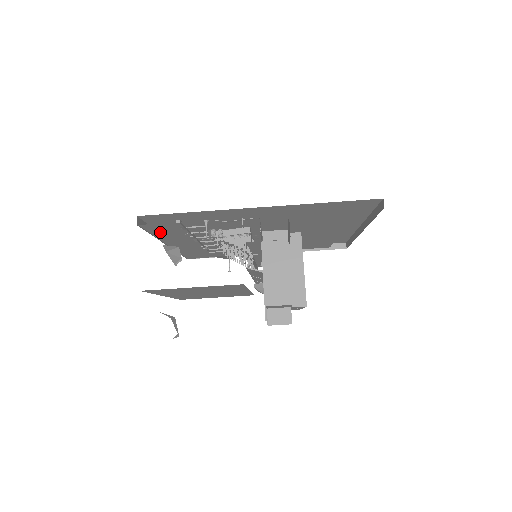
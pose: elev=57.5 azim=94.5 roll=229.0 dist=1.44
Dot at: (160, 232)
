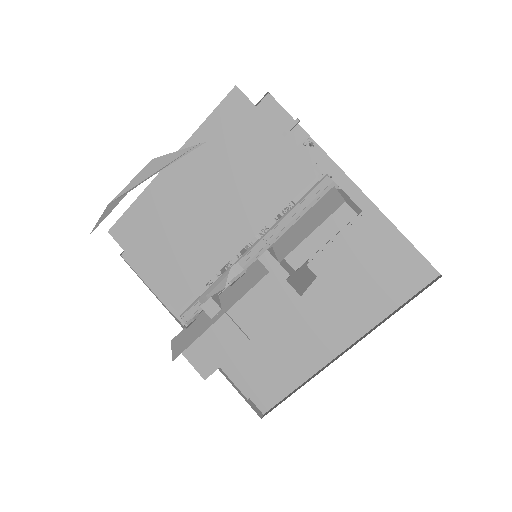
Dot at: occluded
